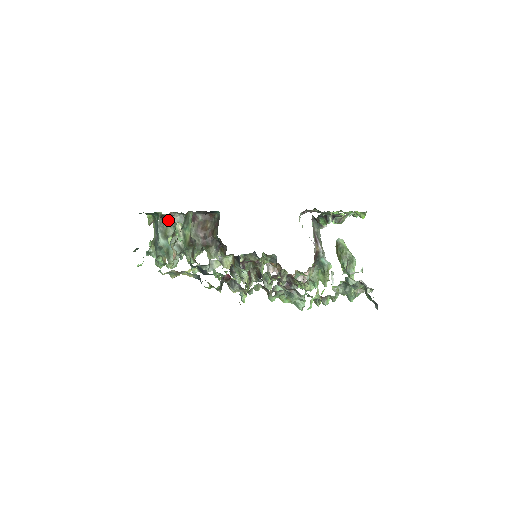
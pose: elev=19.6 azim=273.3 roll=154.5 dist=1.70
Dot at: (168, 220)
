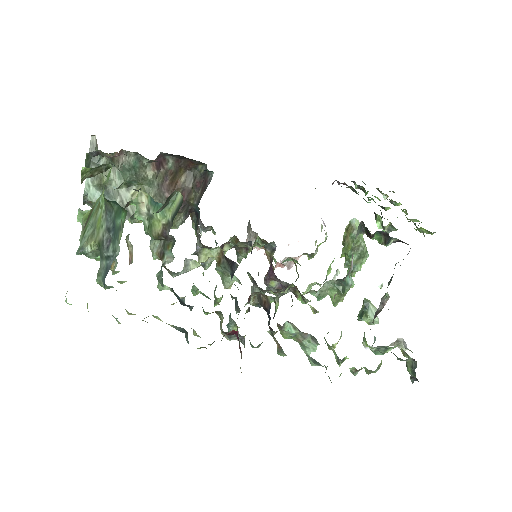
Dot at: occluded
